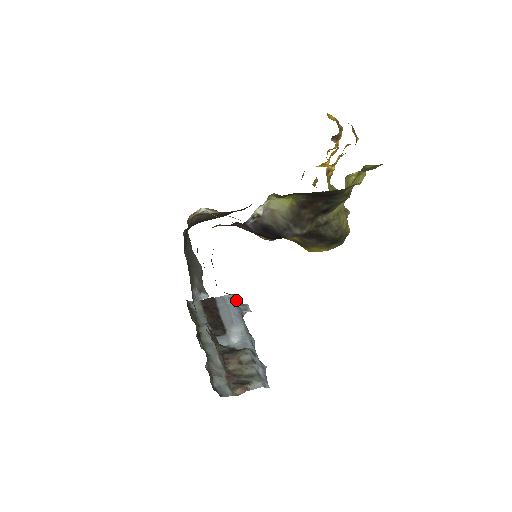
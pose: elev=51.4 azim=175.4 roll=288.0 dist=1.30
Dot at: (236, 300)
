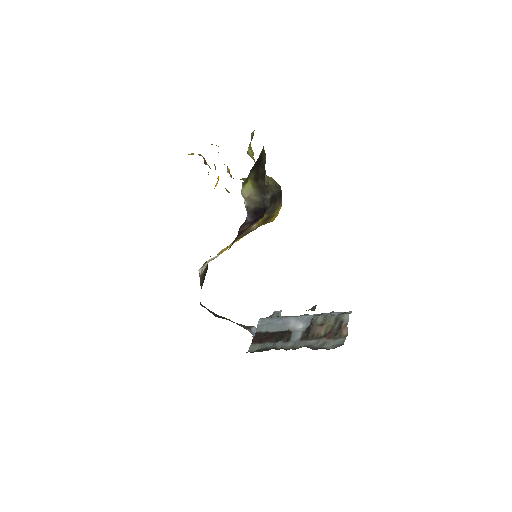
Dot at: occluded
